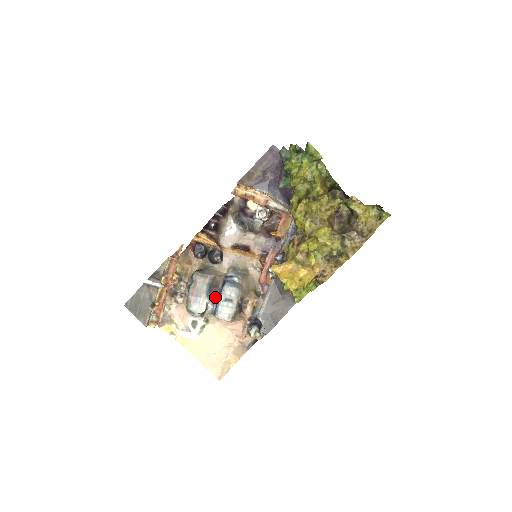
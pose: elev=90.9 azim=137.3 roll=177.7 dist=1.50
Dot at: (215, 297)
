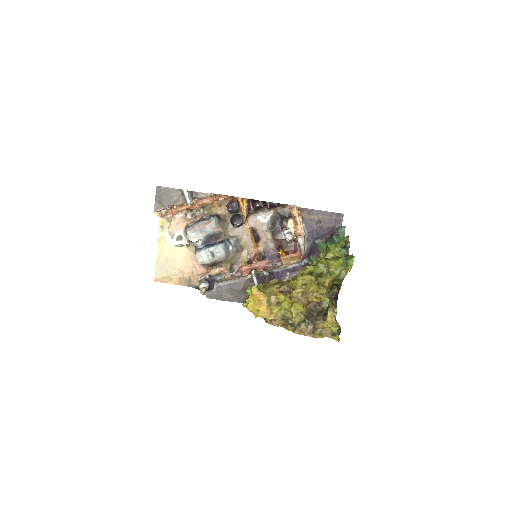
Dot at: (208, 242)
